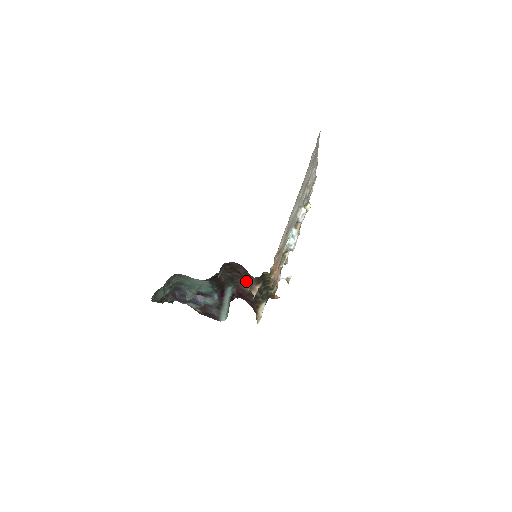
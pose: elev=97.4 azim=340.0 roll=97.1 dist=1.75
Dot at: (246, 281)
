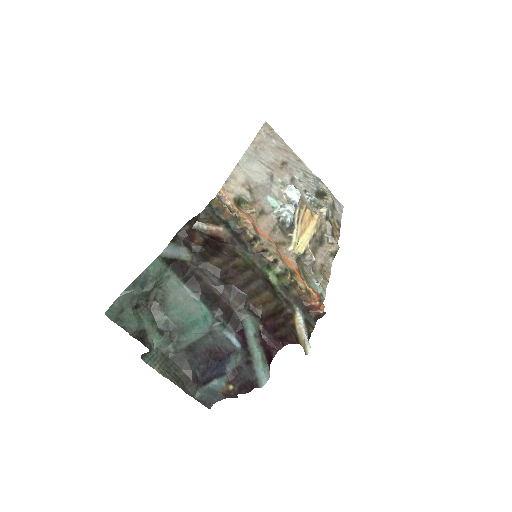
Dot at: occluded
